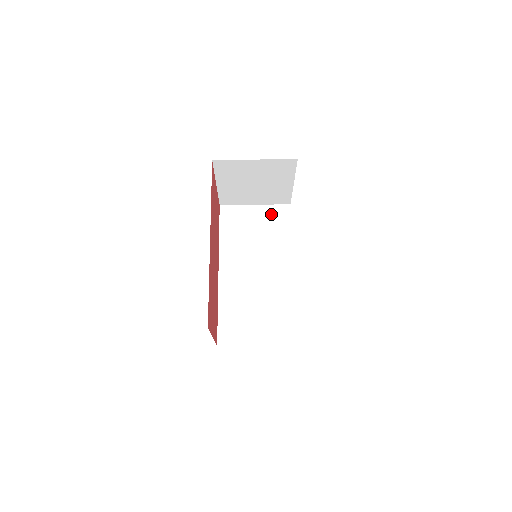
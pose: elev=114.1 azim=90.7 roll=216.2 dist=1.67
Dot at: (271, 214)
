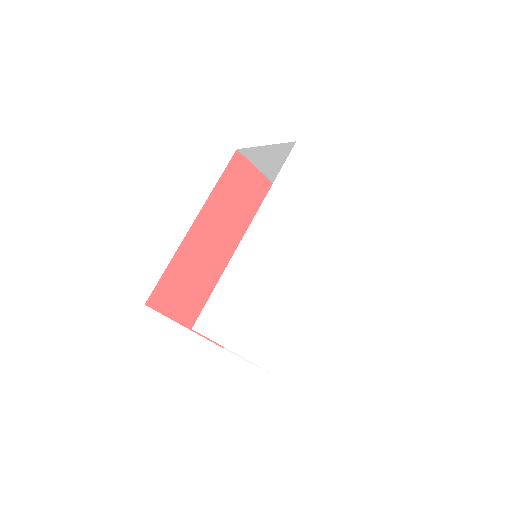
Dot at: occluded
